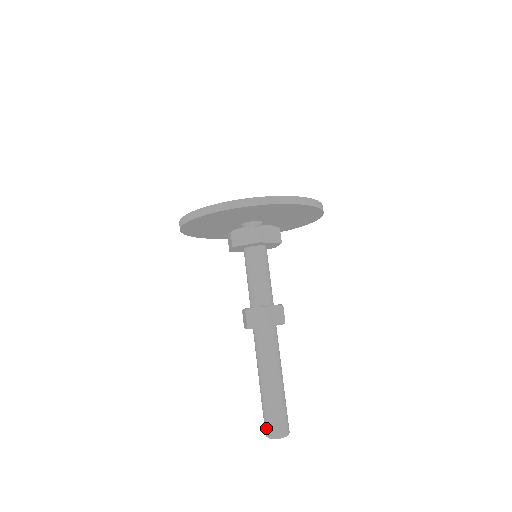
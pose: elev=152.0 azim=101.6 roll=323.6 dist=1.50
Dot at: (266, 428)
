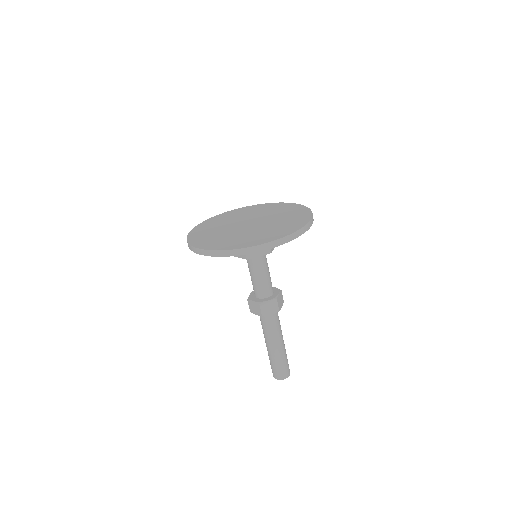
Dot at: (277, 375)
